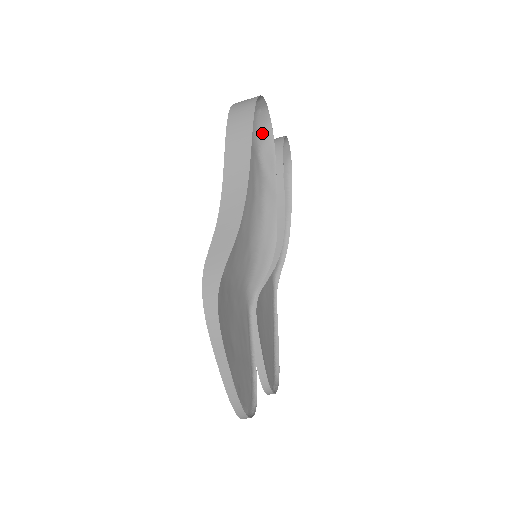
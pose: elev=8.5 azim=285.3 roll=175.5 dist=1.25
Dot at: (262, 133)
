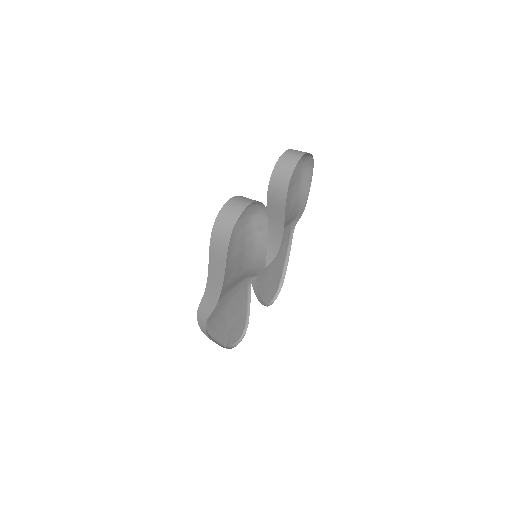
Dot at: (254, 208)
